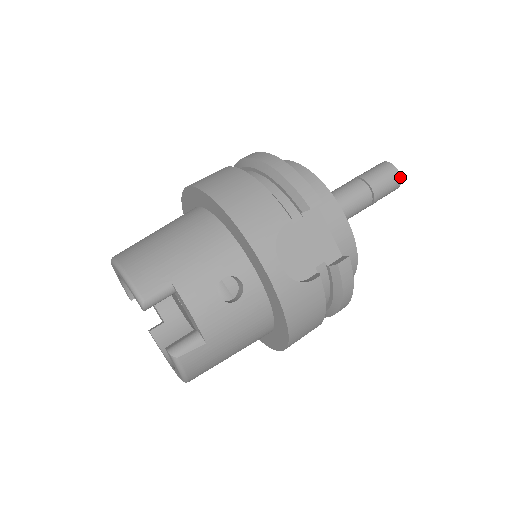
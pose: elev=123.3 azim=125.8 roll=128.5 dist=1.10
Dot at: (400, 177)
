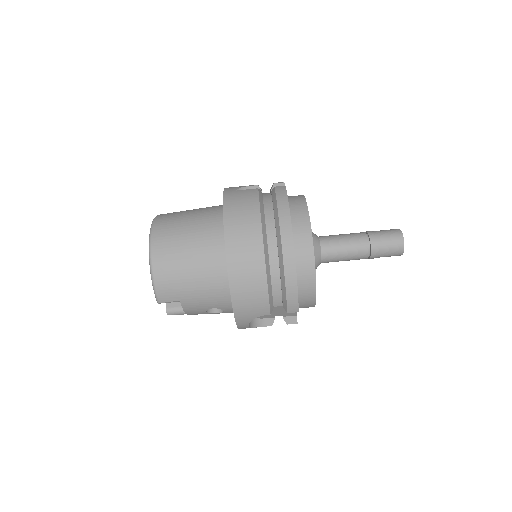
Dot at: occluded
